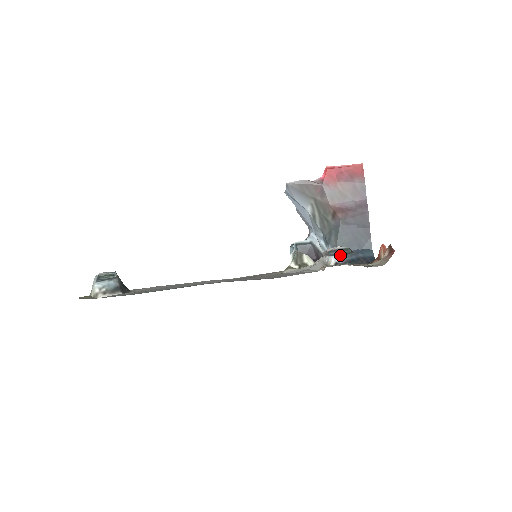
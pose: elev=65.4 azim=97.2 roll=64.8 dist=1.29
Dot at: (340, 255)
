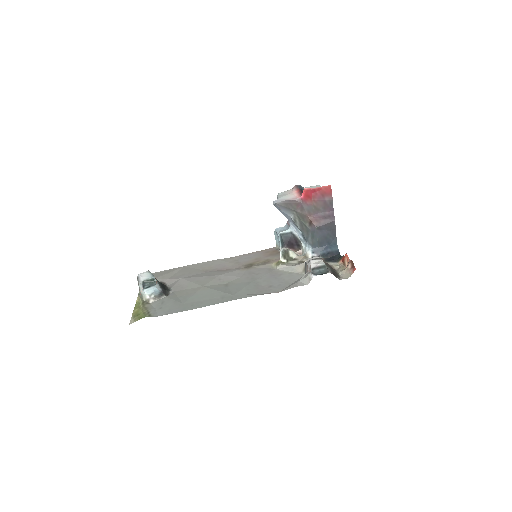
Dot at: (321, 274)
